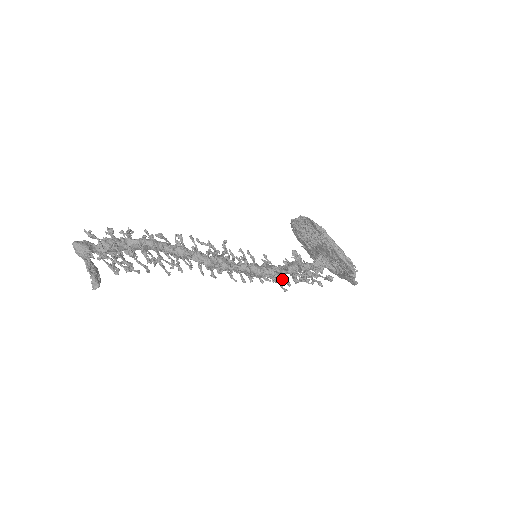
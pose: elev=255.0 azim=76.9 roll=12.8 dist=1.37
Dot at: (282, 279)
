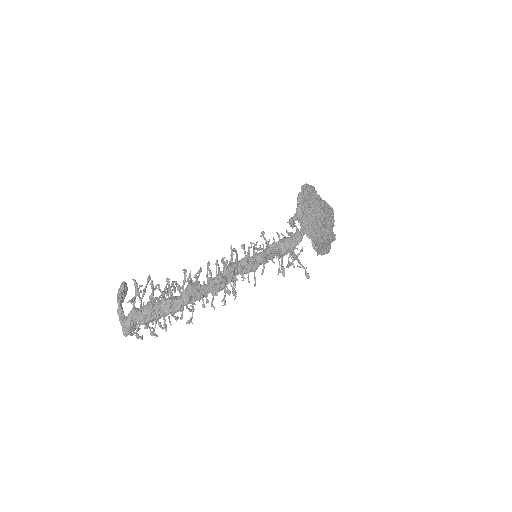
Dot at: occluded
